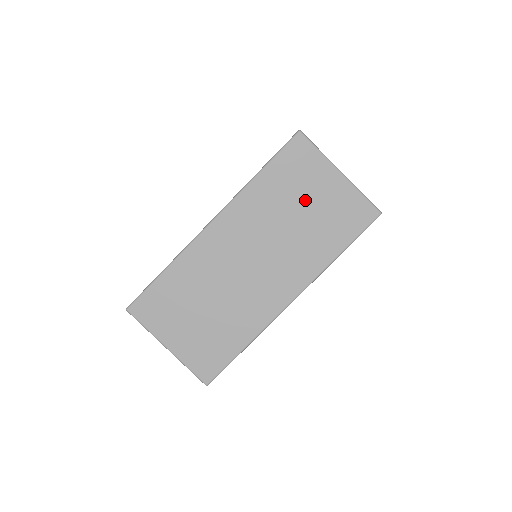
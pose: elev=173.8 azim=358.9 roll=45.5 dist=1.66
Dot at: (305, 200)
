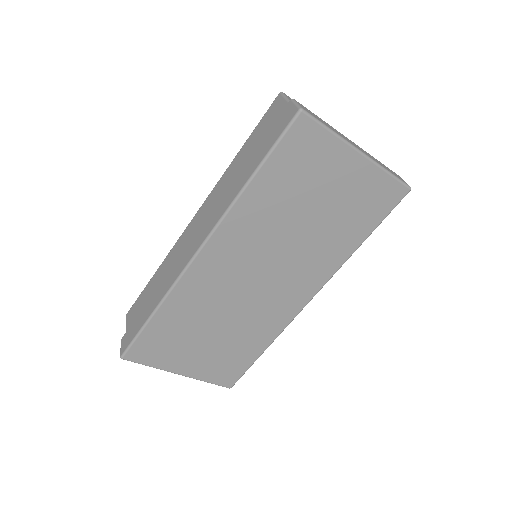
Dot at: (316, 198)
